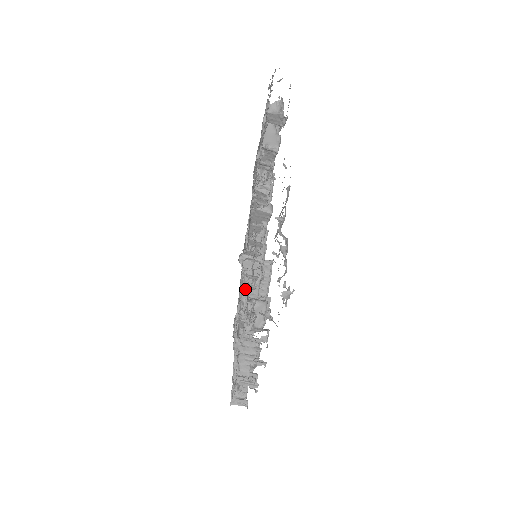
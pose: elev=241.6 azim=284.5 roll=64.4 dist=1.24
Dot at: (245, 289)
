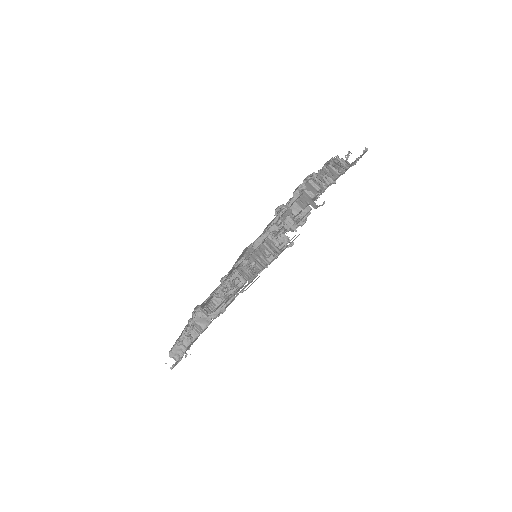
Dot at: occluded
